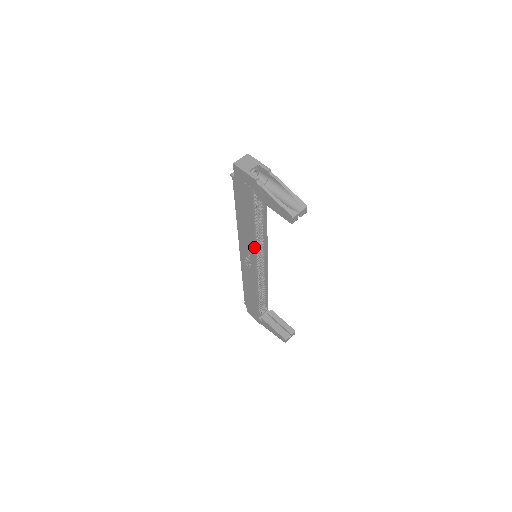
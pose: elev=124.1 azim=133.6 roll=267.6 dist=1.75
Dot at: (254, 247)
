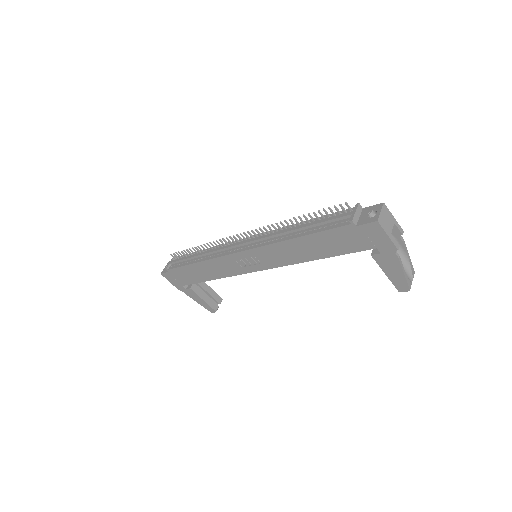
Dot at: (285, 265)
